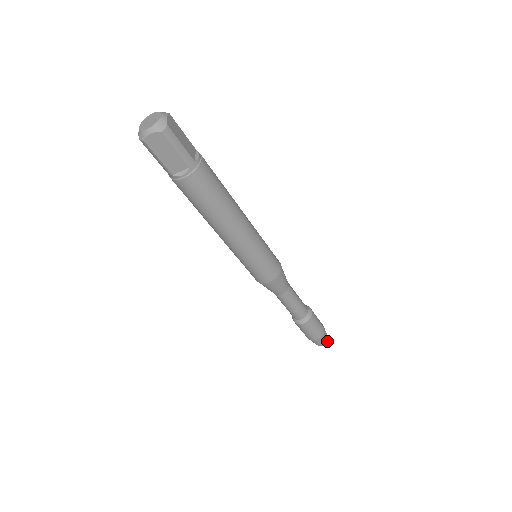
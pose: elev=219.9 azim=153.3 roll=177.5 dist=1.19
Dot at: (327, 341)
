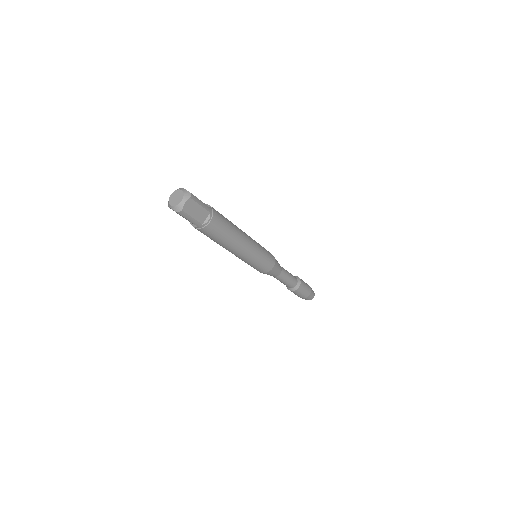
Dot at: (314, 293)
